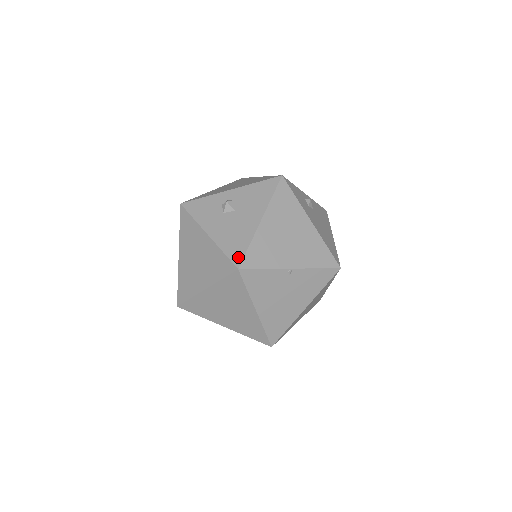
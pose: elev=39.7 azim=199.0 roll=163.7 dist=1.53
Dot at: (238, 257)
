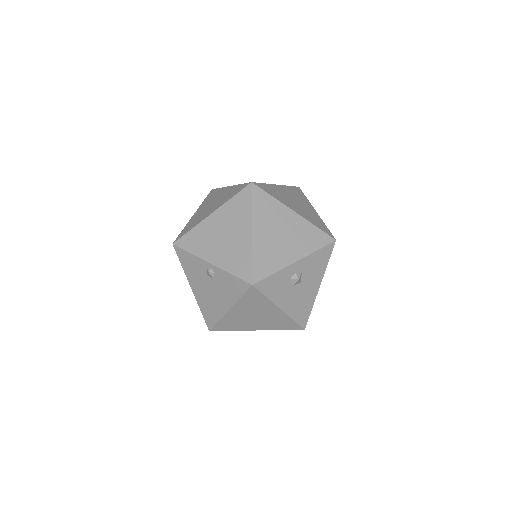
Dot at: (305, 321)
